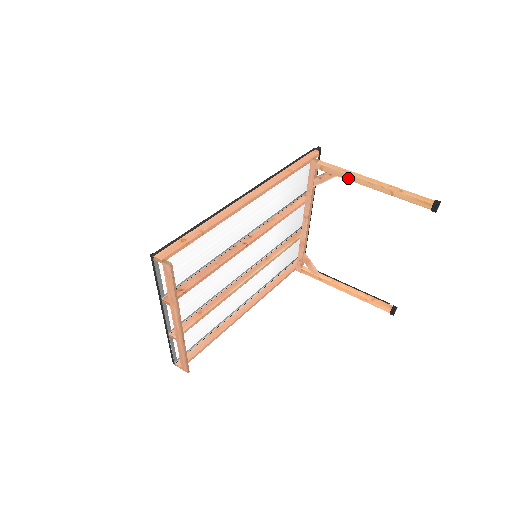
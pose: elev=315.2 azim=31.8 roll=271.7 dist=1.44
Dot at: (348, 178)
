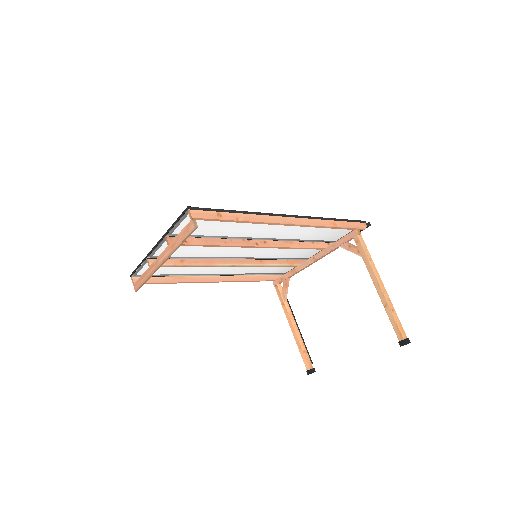
Dot at: (368, 266)
